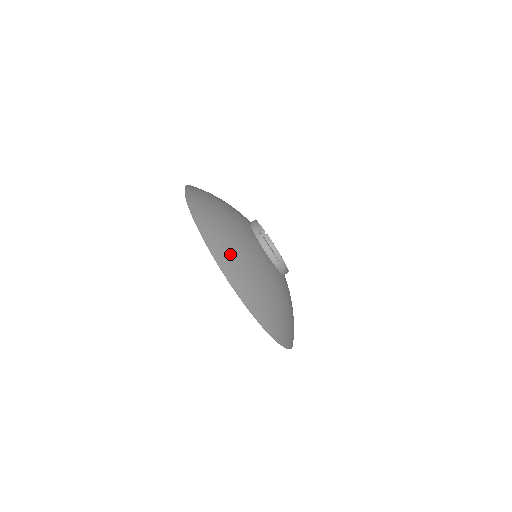
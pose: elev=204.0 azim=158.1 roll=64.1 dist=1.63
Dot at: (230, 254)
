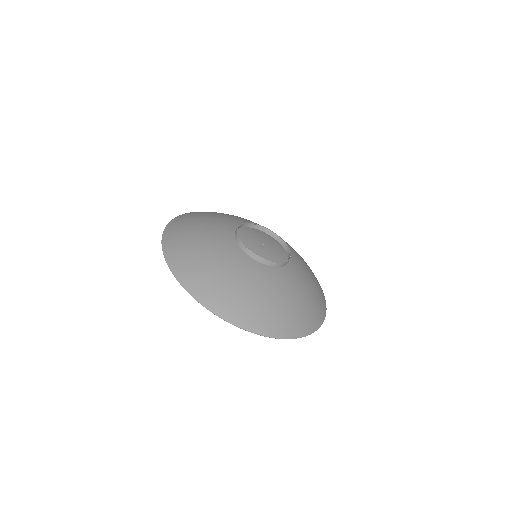
Dot at: (227, 299)
